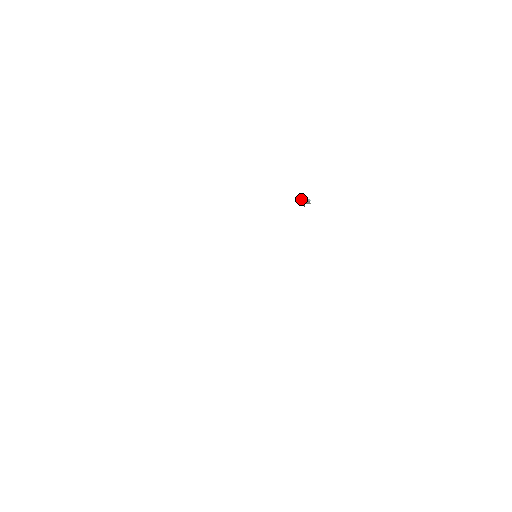
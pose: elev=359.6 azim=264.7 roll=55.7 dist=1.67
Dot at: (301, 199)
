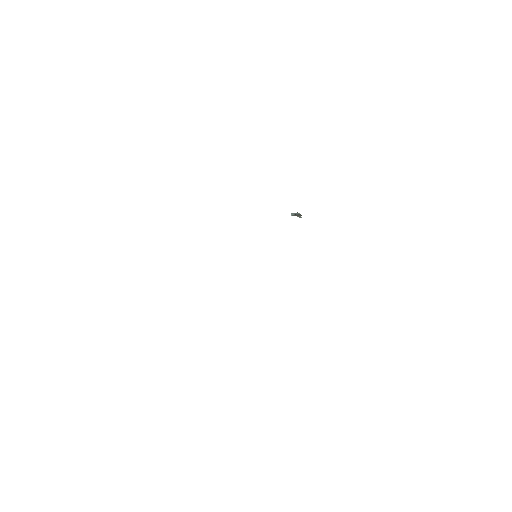
Dot at: (293, 214)
